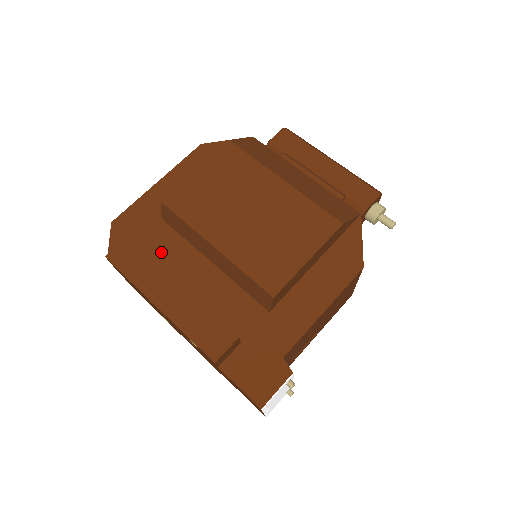
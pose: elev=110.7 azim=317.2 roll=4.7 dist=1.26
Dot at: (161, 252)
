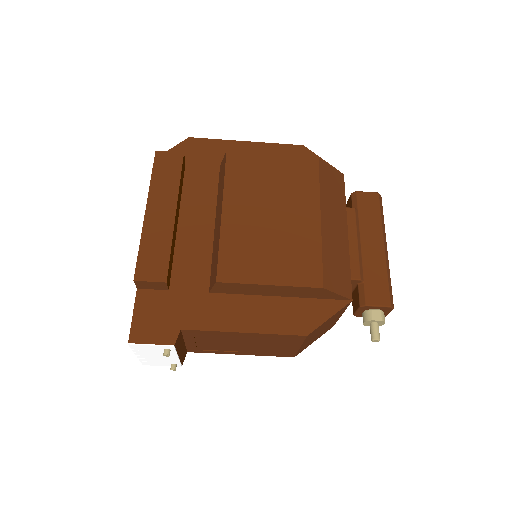
Dot at: (194, 185)
